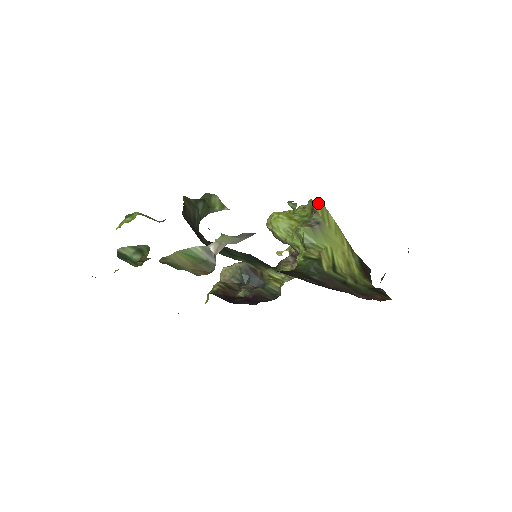
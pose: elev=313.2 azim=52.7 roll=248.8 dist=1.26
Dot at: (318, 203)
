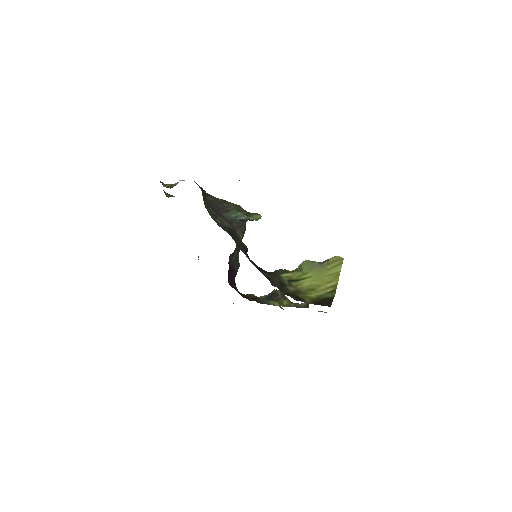
Dot at: (338, 256)
